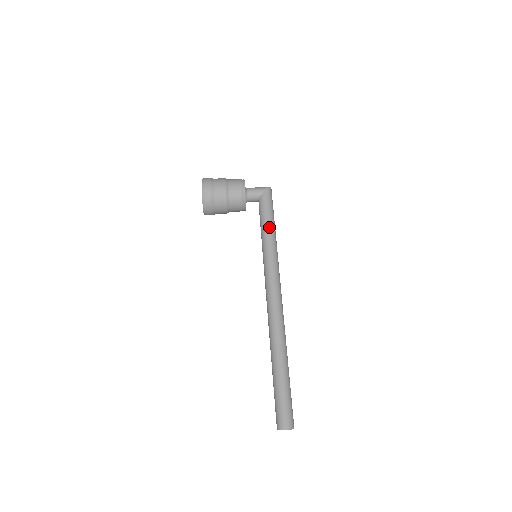
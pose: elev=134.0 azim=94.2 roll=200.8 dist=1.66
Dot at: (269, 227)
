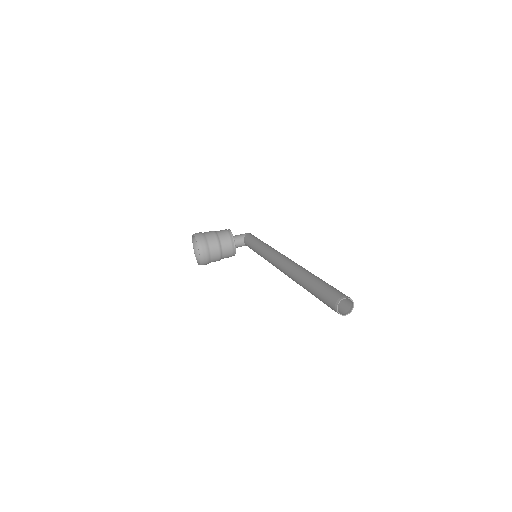
Dot at: (259, 241)
